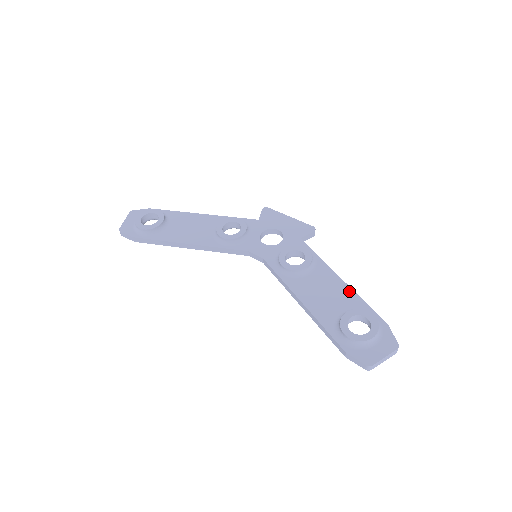
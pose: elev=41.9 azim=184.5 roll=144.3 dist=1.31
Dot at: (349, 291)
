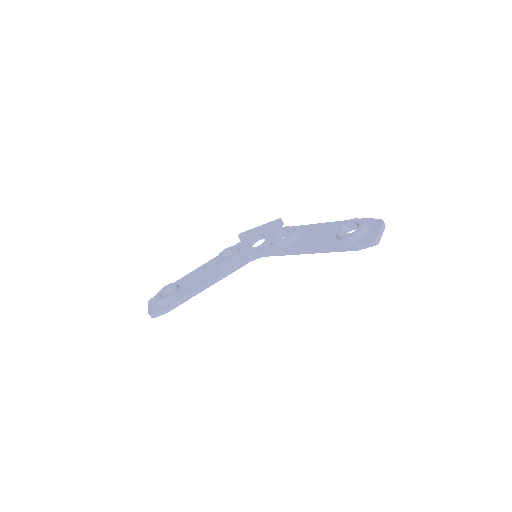
Dot at: (330, 224)
